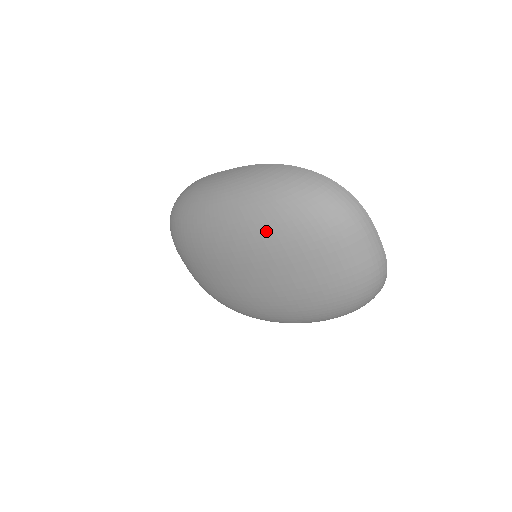
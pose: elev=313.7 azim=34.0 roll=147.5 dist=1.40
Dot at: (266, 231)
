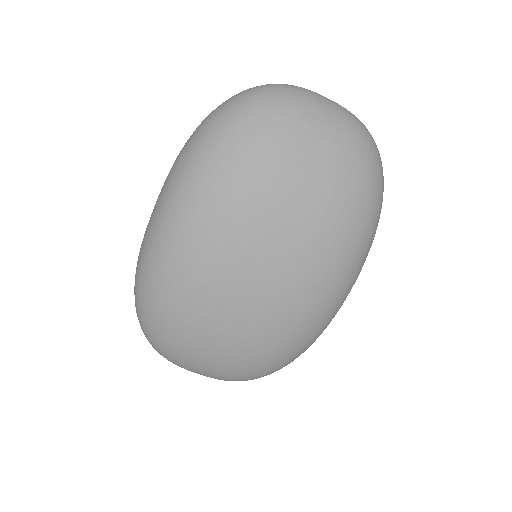
Dot at: (237, 171)
